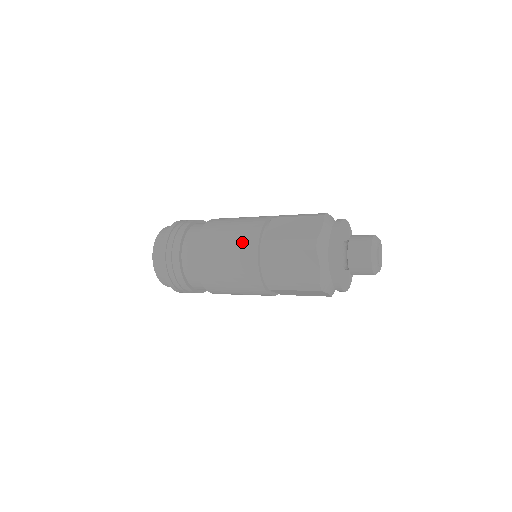
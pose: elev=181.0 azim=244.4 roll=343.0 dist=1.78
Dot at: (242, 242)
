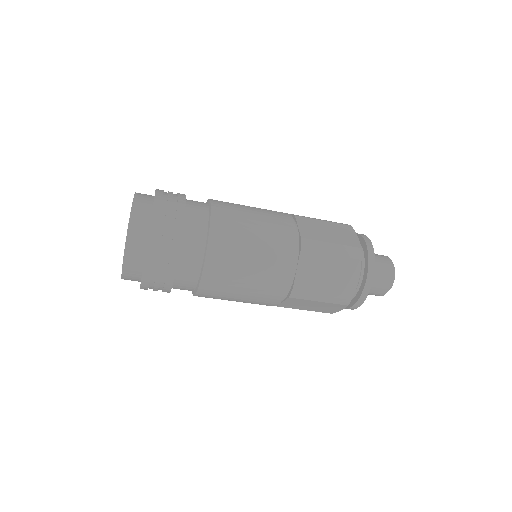
Dot at: occluded
